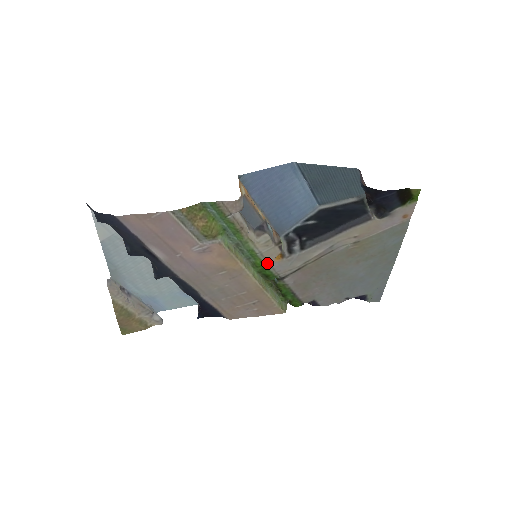
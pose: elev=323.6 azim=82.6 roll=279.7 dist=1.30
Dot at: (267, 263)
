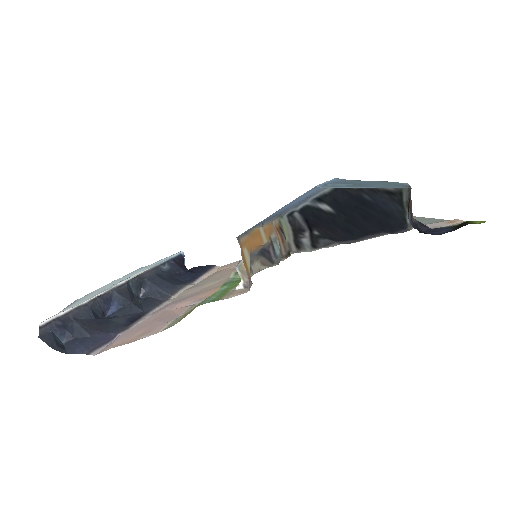
Dot at: occluded
